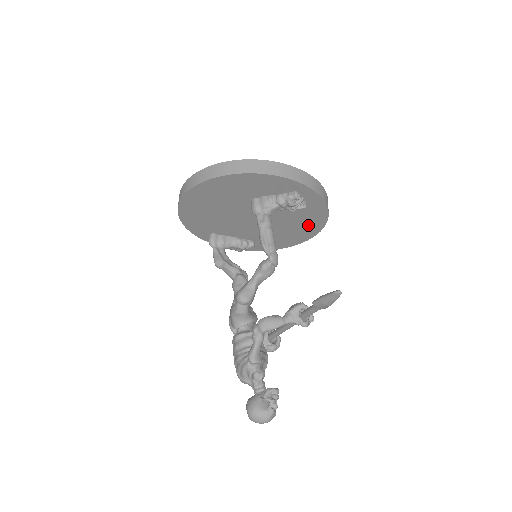
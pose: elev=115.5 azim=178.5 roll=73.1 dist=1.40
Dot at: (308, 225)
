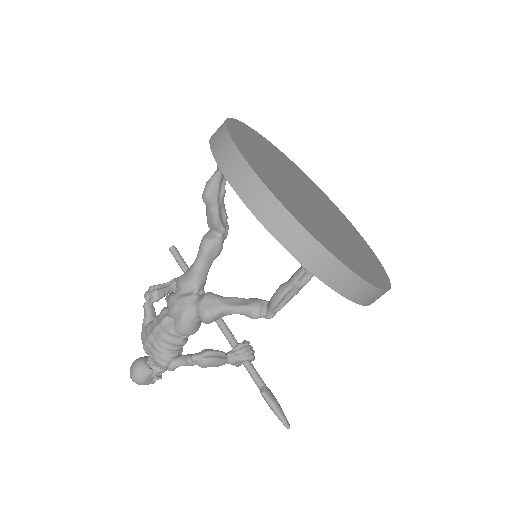
Dot at: occluded
